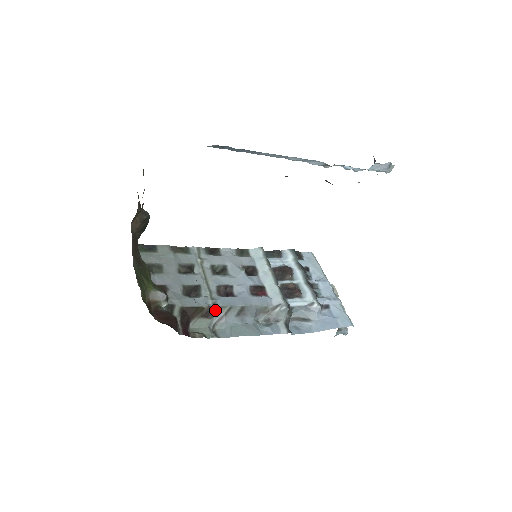
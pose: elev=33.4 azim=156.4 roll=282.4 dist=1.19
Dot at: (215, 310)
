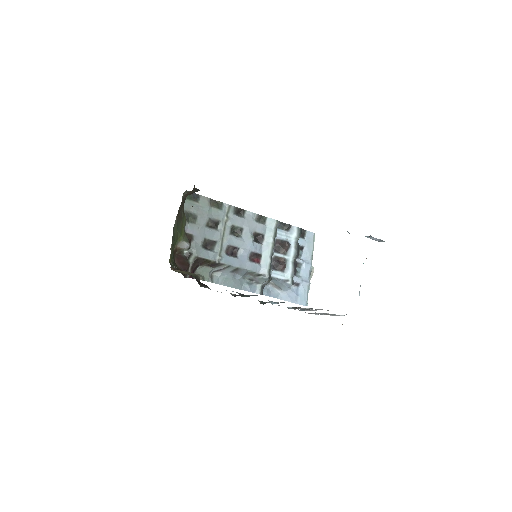
Dot at: (218, 264)
